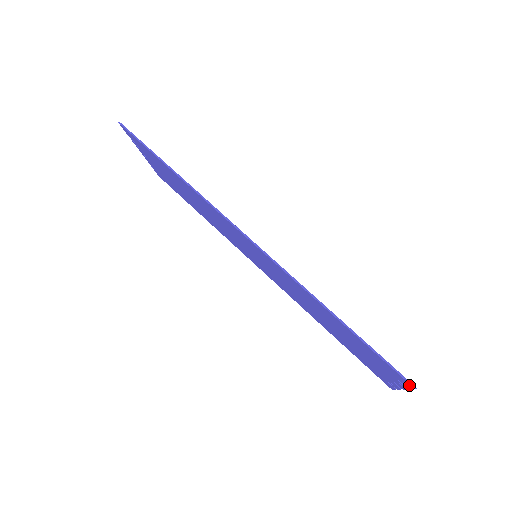
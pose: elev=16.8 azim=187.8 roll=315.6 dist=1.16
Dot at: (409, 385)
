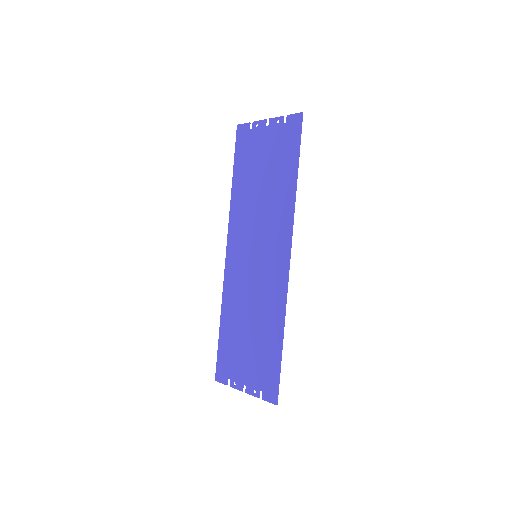
Dot at: (273, 400)
